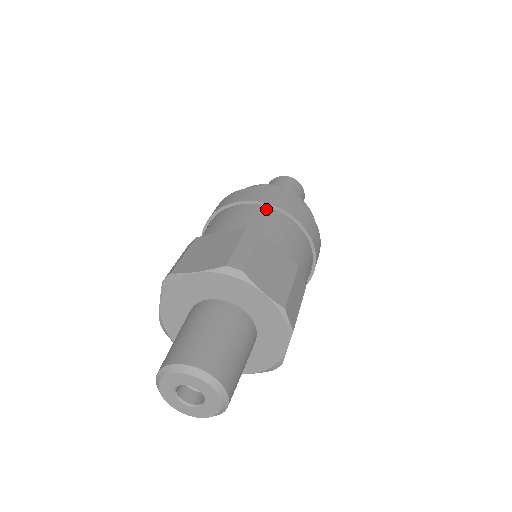
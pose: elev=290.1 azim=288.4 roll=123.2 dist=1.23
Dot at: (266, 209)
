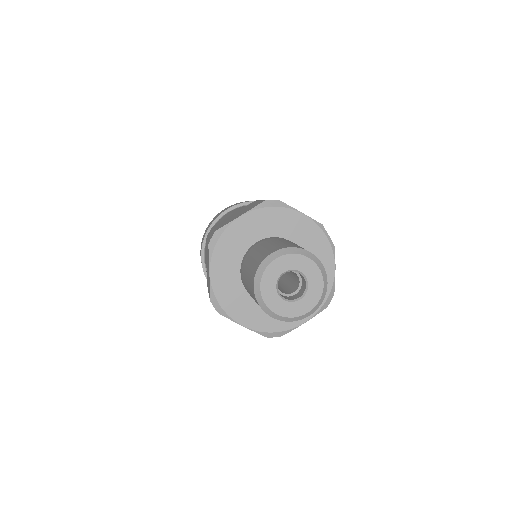
Dot at: occluded
